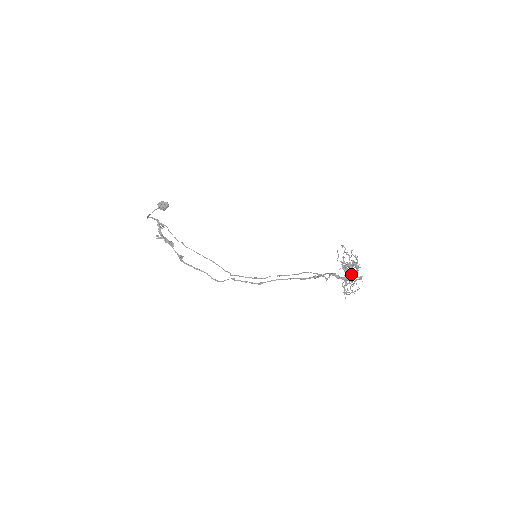
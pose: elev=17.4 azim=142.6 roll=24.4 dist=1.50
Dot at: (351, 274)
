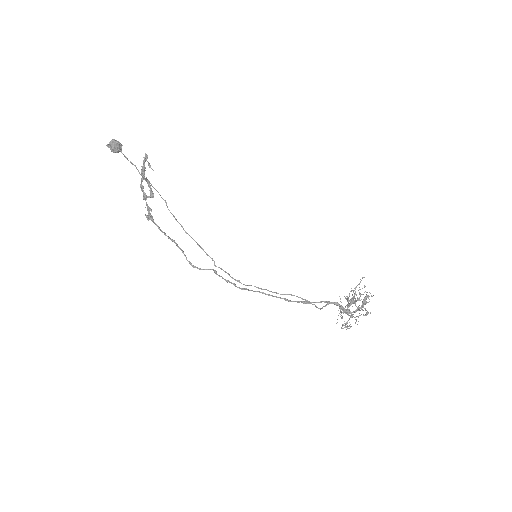
Dot at: (361, 307)
